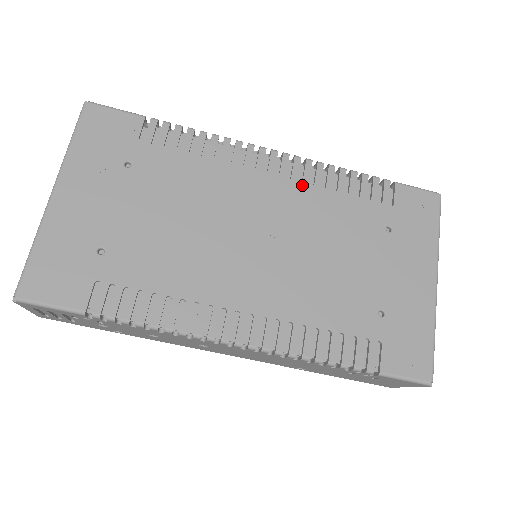
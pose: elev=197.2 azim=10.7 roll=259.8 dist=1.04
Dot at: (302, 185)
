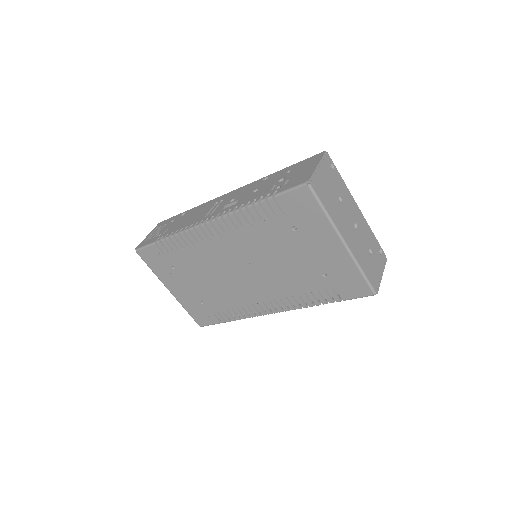
Dot at: (235, 233)
